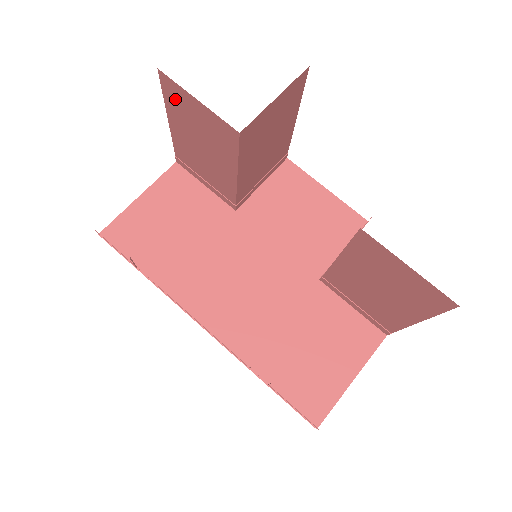
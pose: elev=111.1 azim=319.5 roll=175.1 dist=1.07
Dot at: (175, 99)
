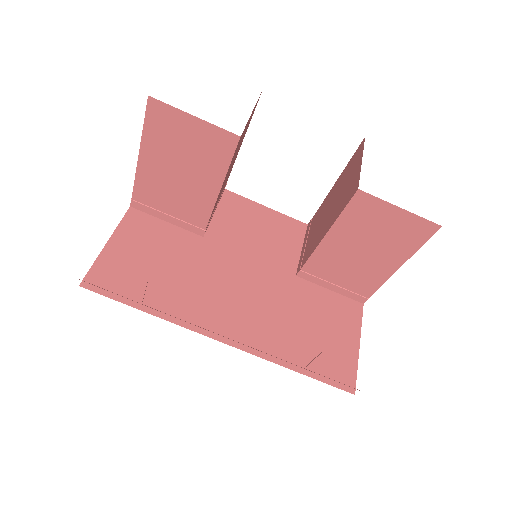
Dot at: (161, 125)
